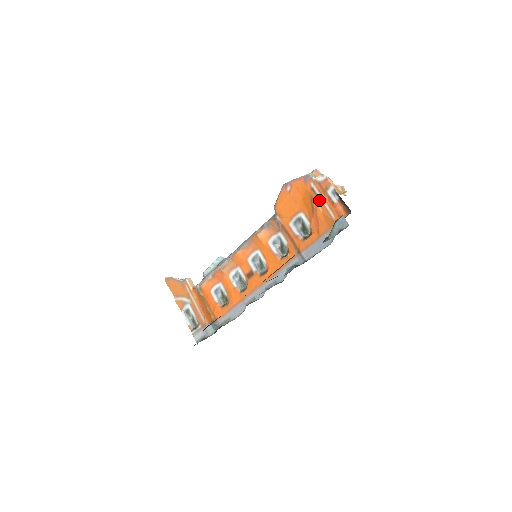
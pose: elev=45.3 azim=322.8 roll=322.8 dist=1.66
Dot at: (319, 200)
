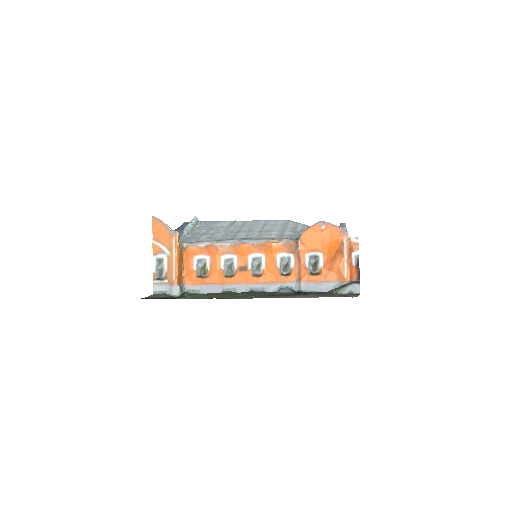
Dot at: (343, 255)
